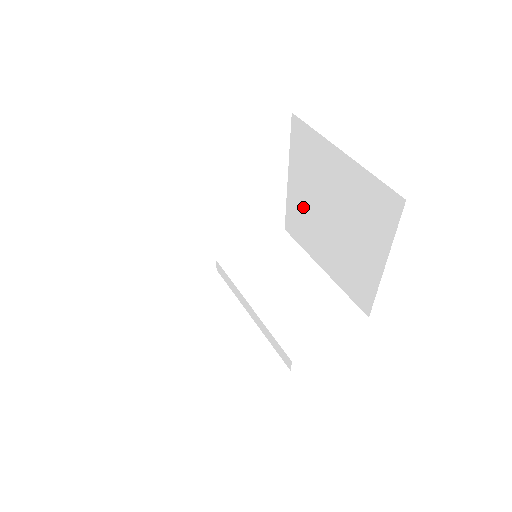
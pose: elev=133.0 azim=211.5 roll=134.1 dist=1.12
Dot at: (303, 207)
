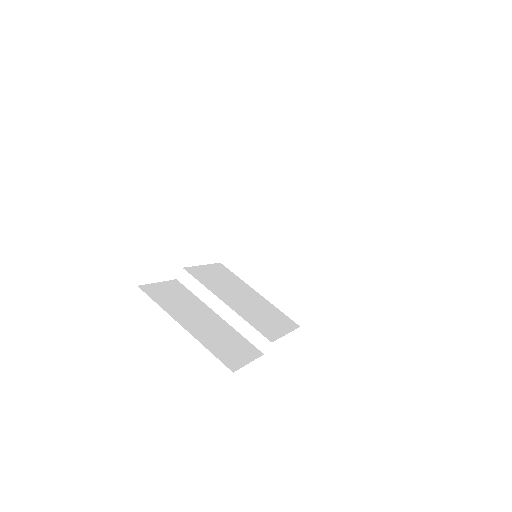
Dot at: (255, 242)
